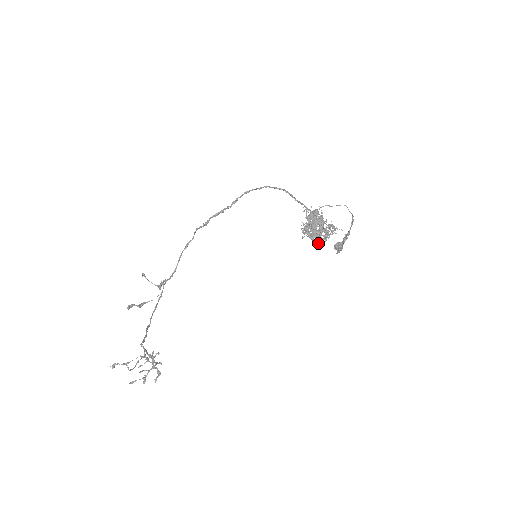
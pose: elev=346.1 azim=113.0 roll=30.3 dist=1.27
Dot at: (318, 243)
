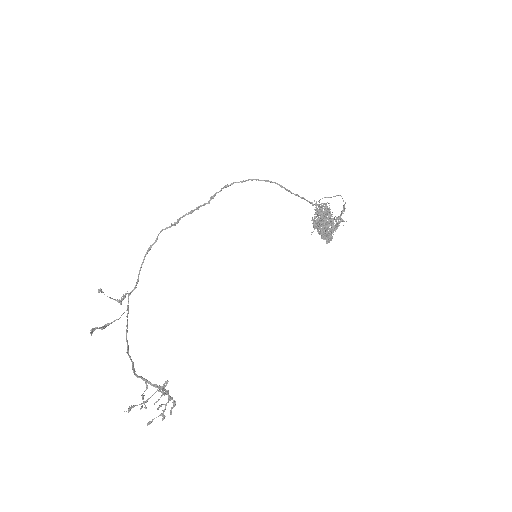
Dot at: occluded
